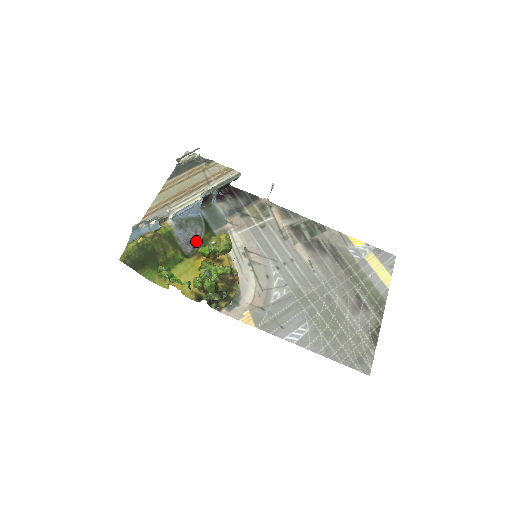
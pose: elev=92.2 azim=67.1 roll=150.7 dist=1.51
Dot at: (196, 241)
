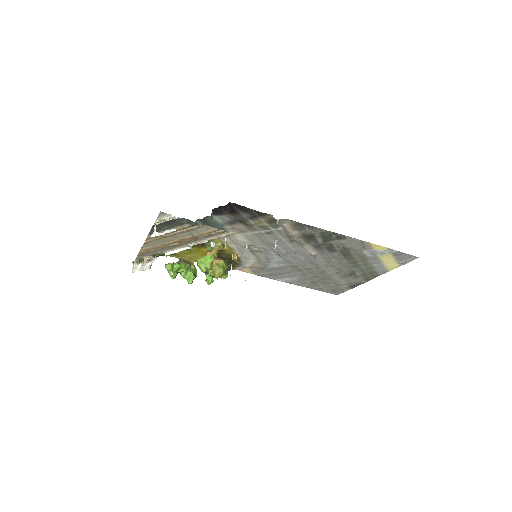
Dot at: occluded
